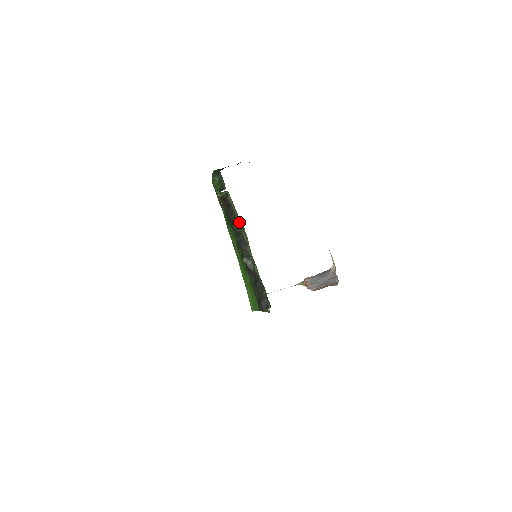
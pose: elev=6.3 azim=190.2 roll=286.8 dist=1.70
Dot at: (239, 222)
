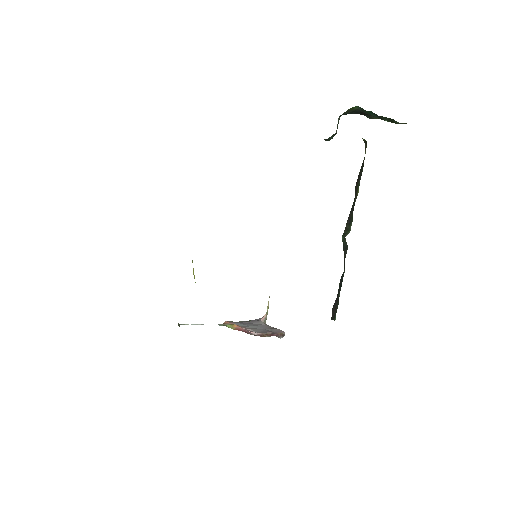
Dot at: (359, 185)
